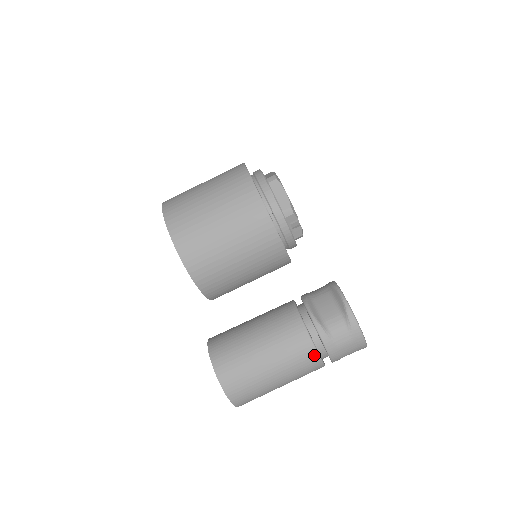
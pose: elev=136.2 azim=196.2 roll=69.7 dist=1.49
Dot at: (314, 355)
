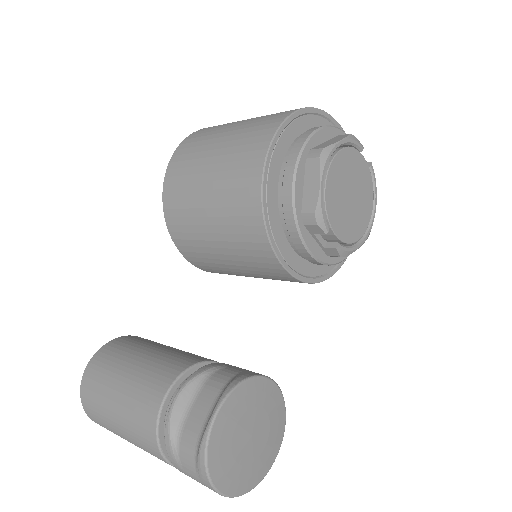
Dot at: (159, 455)
